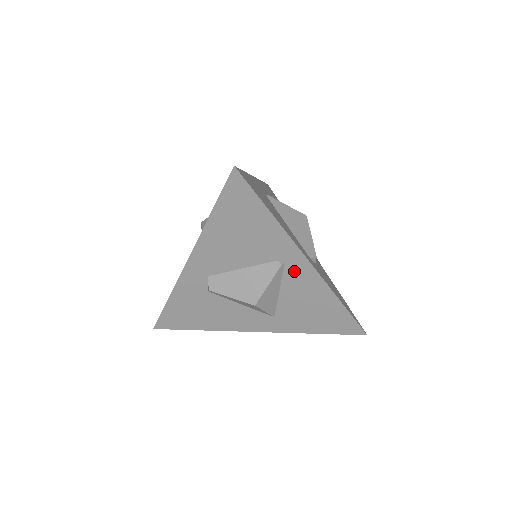
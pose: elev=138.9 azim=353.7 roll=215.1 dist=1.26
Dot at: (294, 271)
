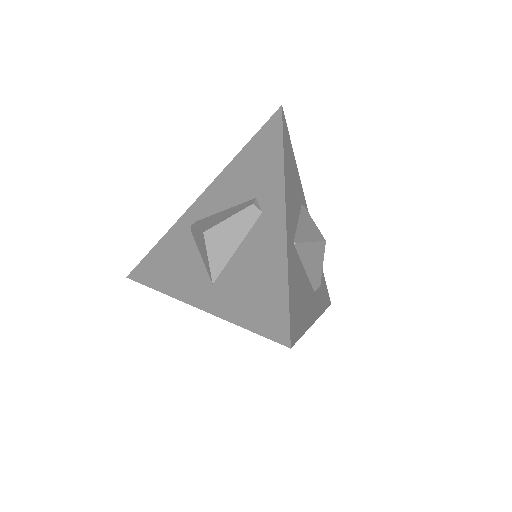
Dot at: occluded
